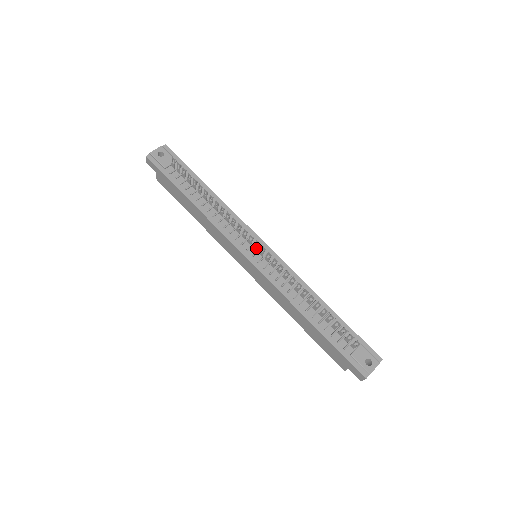
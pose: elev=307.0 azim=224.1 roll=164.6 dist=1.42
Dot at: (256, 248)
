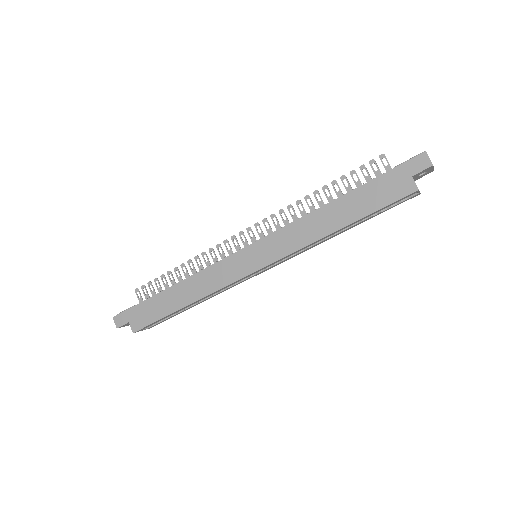
Dot at: (246, 243)
